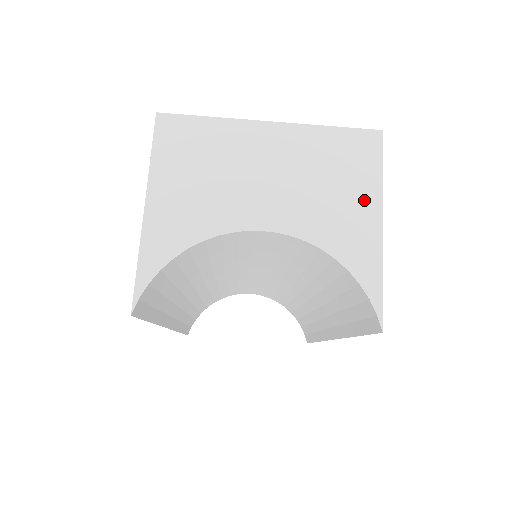
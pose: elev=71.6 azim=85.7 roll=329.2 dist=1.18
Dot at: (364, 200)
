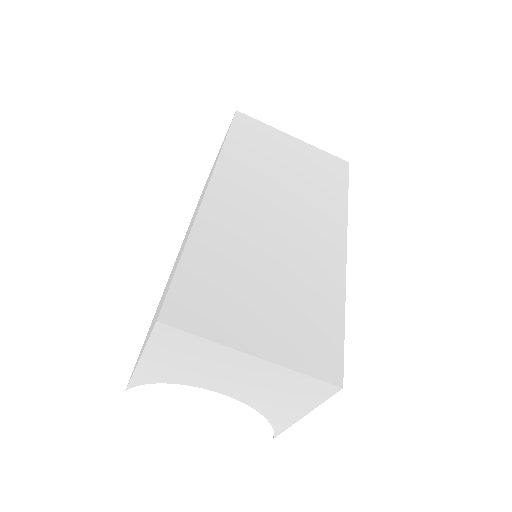
Dot at: (300, 406)
